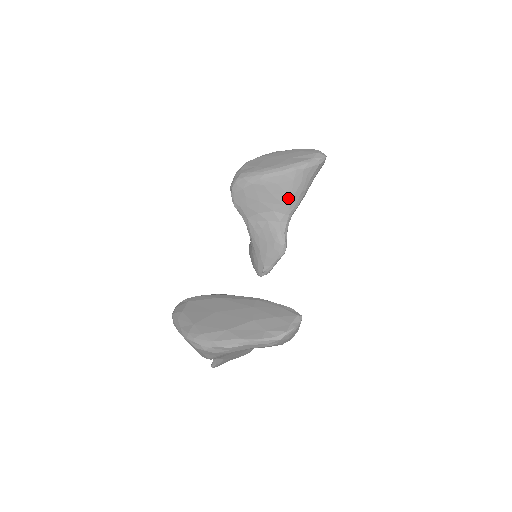
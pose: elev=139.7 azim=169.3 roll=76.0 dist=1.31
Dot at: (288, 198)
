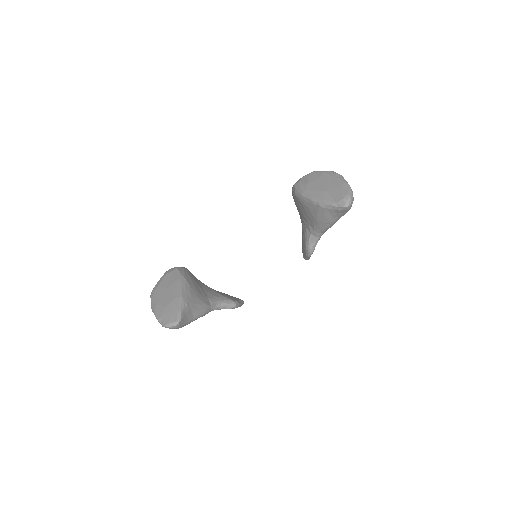
Dot at: (315, 221)
